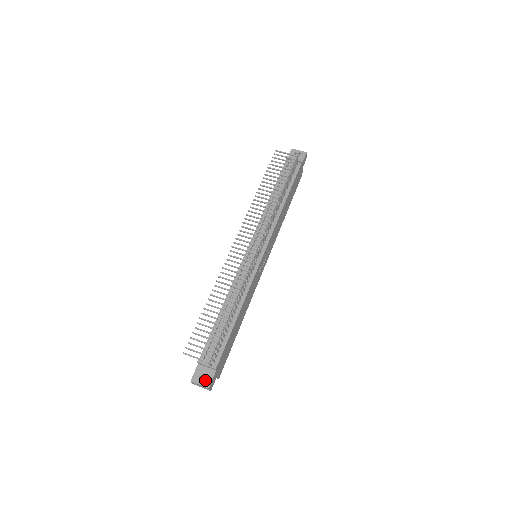
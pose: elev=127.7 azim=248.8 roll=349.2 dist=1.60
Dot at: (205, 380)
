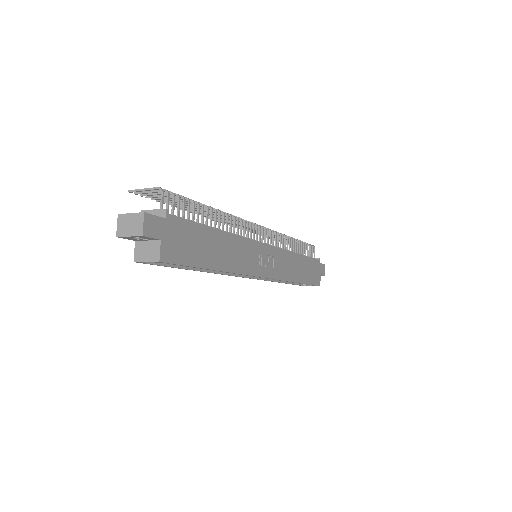
Dot at: occluded
